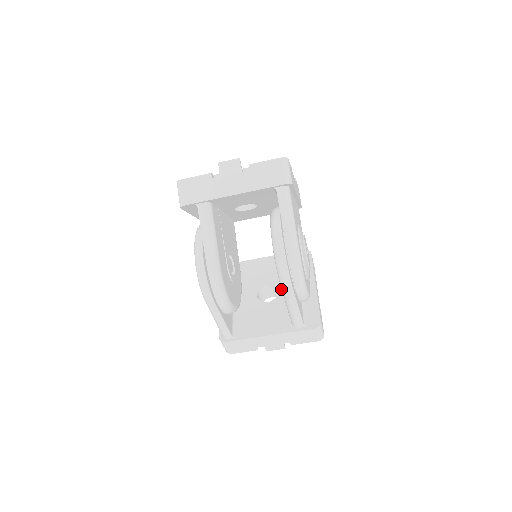
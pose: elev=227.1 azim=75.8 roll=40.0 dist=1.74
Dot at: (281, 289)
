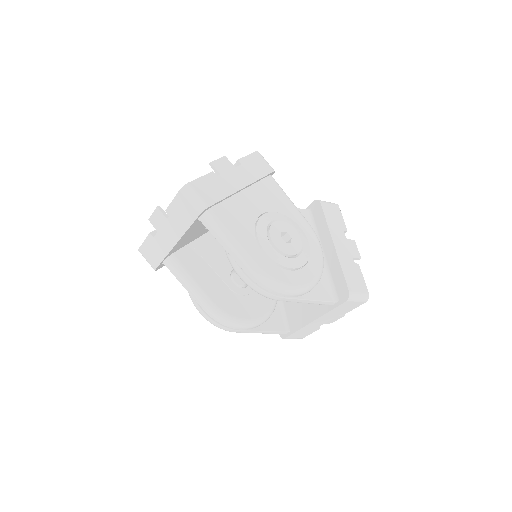
Dot at: occluded
